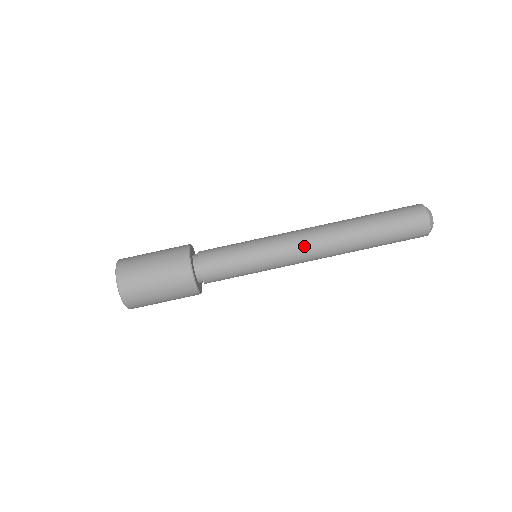
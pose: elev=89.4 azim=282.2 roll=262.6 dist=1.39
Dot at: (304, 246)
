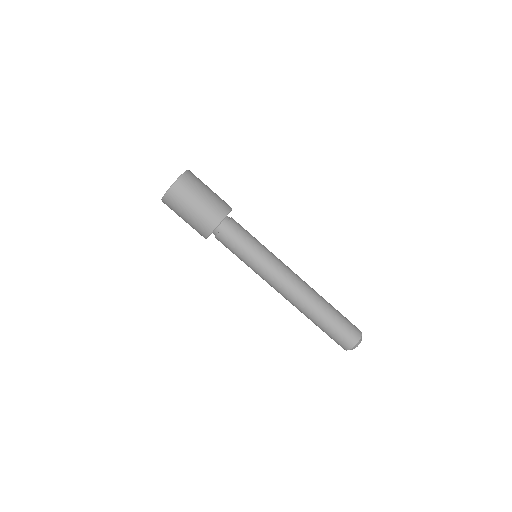
Dot at: (289, 277)
